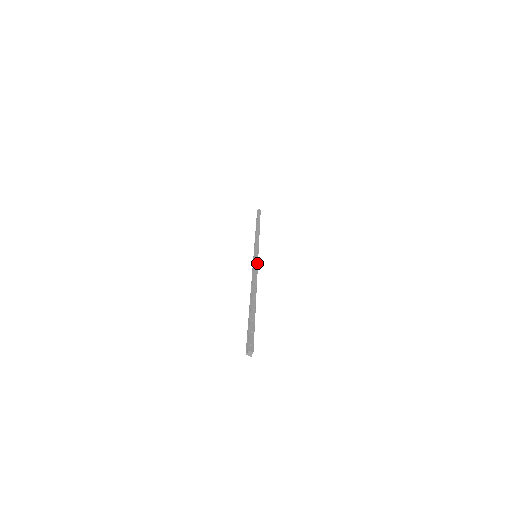
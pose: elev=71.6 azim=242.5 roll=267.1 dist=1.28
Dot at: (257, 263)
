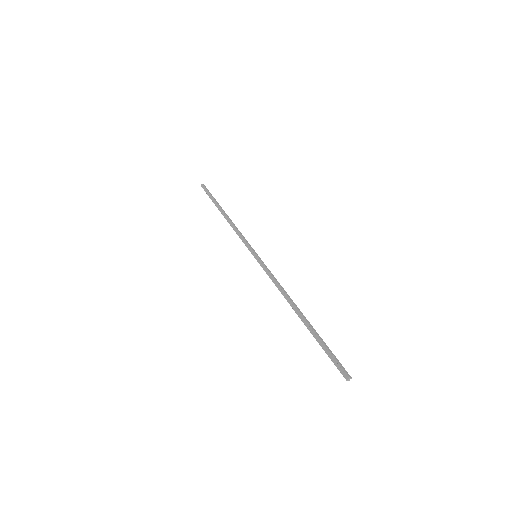
Dot at: occluded
